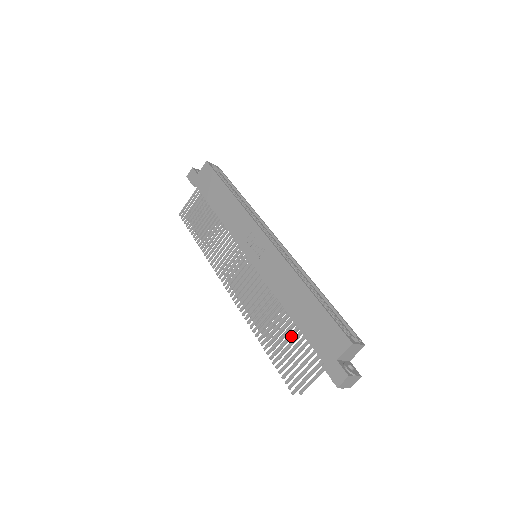
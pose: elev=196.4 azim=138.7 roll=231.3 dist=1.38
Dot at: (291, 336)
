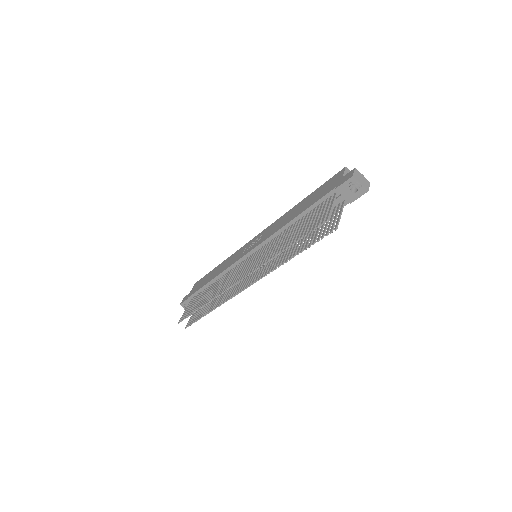
Dot at: (305, 221)
